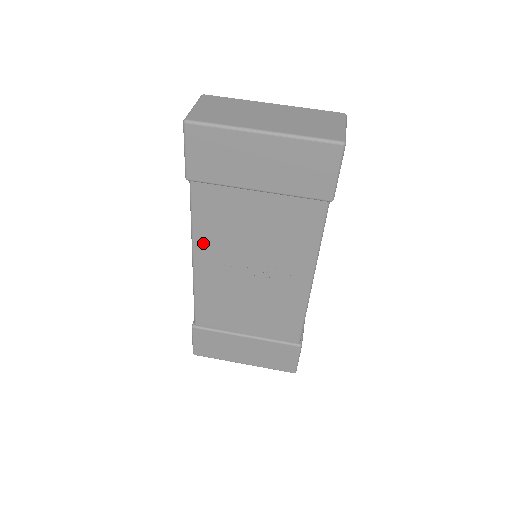
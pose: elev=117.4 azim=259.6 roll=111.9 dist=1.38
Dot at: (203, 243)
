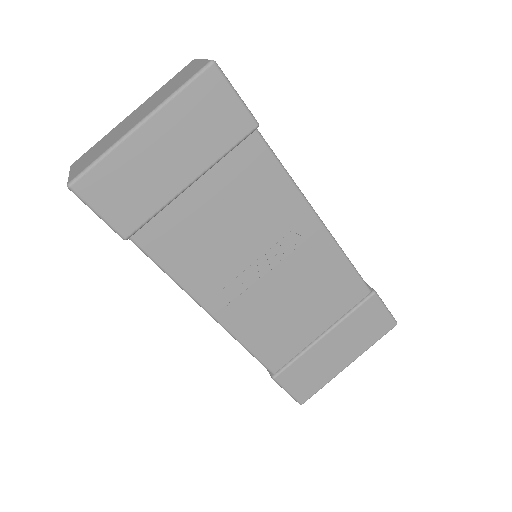
Dot at: (200, 286)
